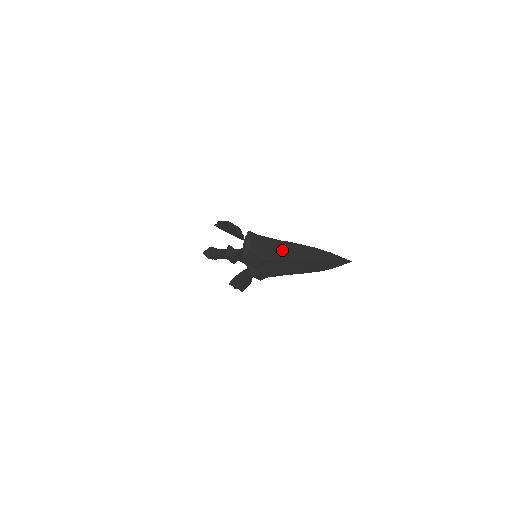
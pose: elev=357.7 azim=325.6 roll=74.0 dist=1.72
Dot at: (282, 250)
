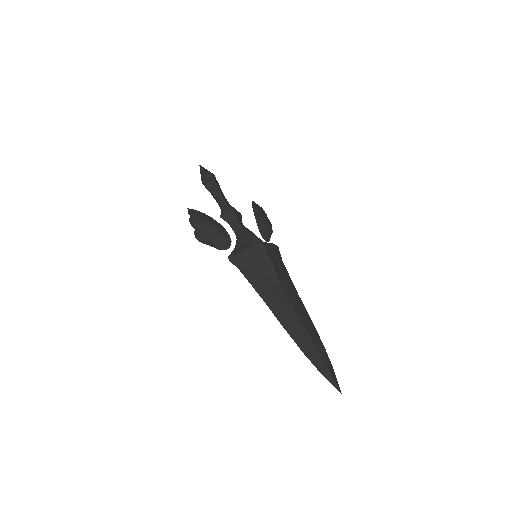
Dot at: occluded
